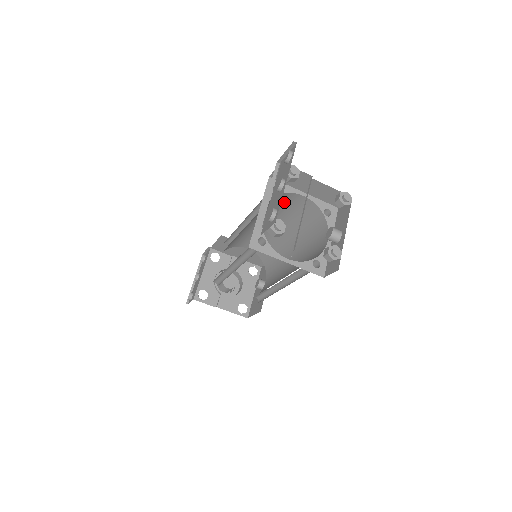
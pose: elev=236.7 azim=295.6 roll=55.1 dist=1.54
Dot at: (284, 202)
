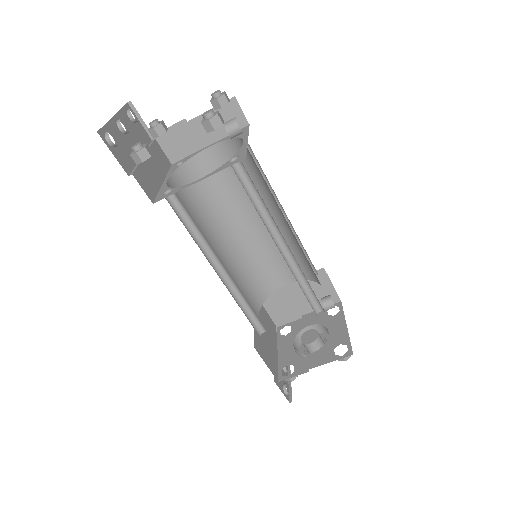
Dot at: (211, 175)
